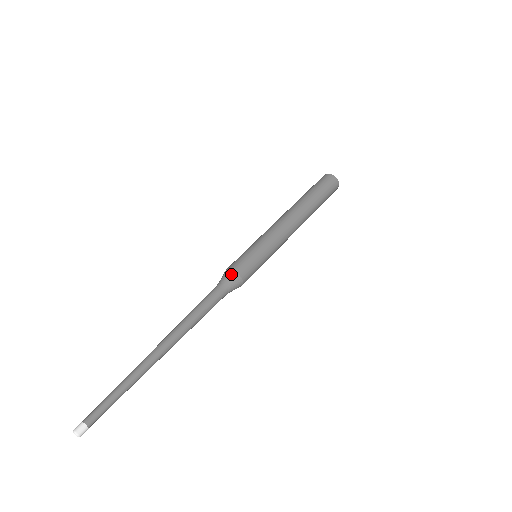
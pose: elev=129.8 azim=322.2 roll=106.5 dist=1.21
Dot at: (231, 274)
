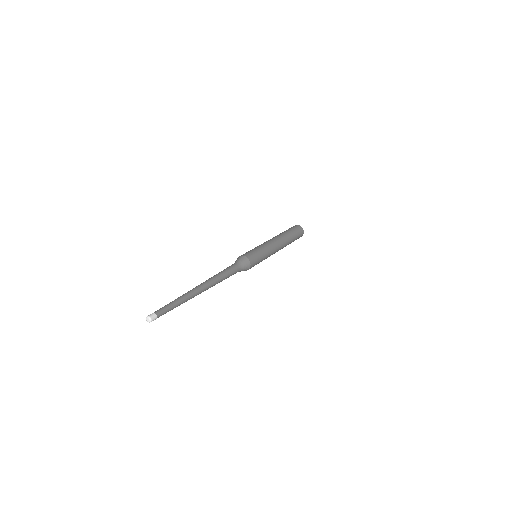
Dot at: (241, 257)
